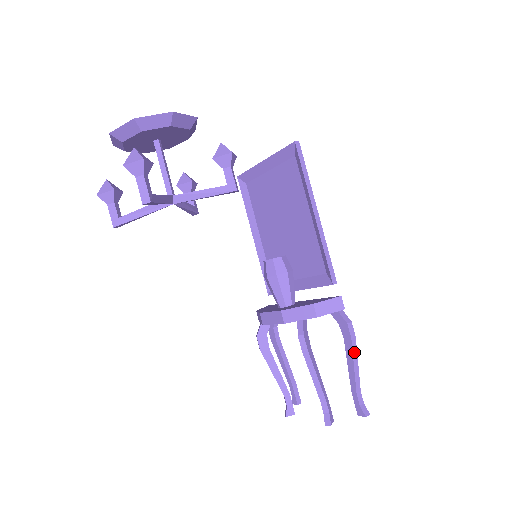
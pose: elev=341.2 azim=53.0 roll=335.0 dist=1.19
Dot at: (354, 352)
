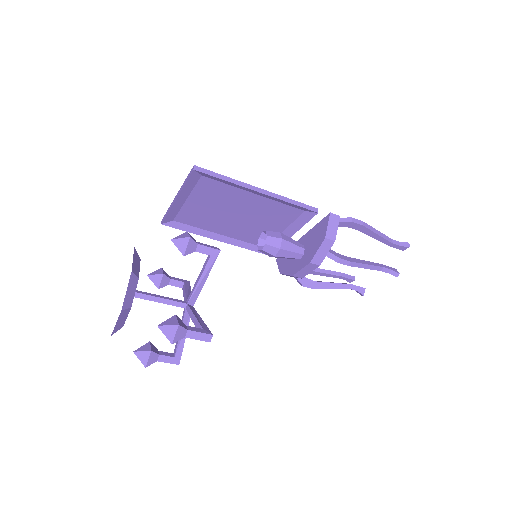
Dot at: (371, 229)
